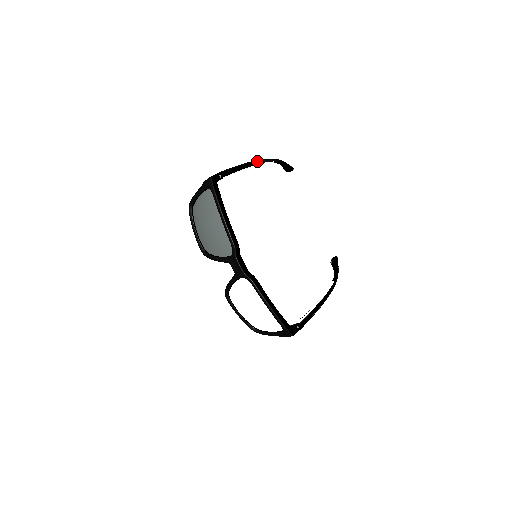
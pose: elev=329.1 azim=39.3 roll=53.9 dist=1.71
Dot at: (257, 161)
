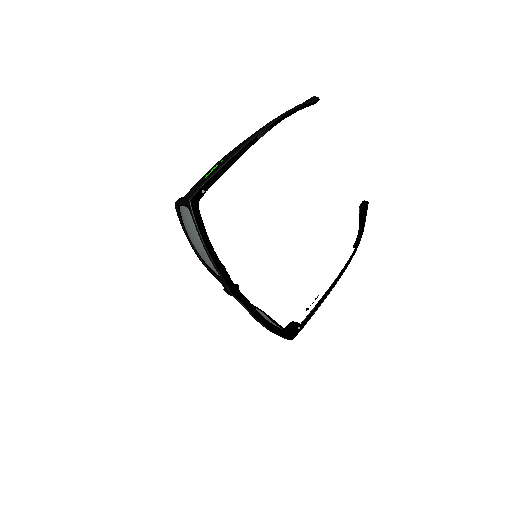
Dot at: (258, 135)
